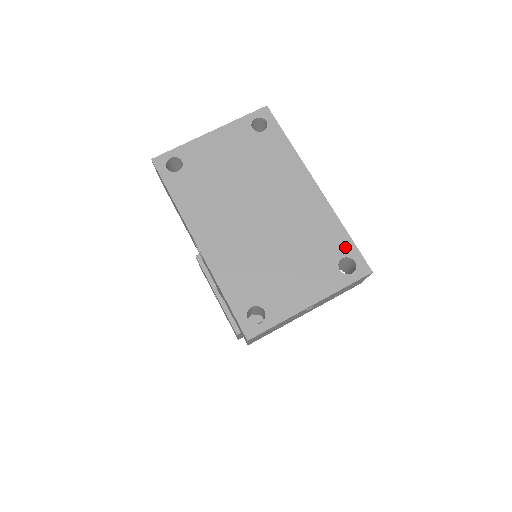
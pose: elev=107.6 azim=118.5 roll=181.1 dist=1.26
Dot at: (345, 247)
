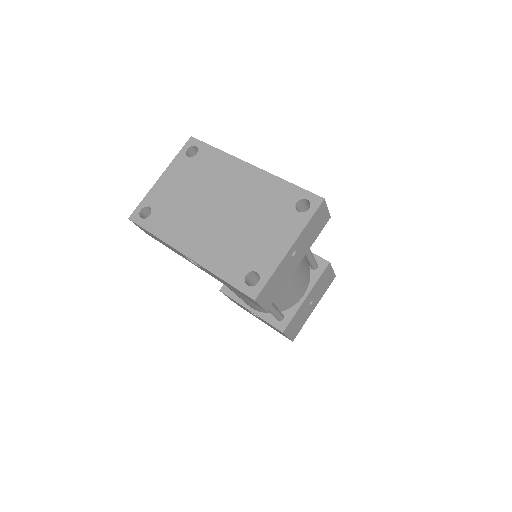
Dot at: (294, 194)
